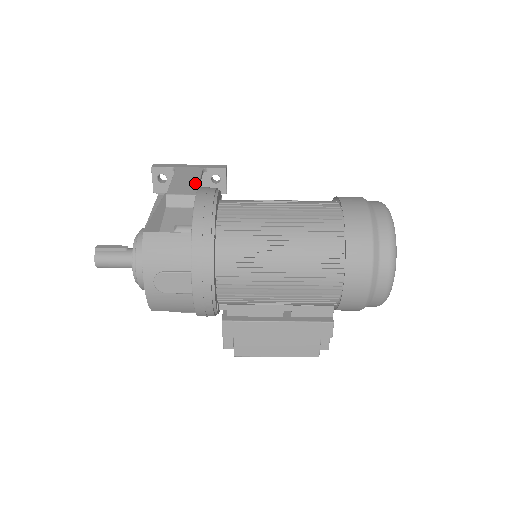
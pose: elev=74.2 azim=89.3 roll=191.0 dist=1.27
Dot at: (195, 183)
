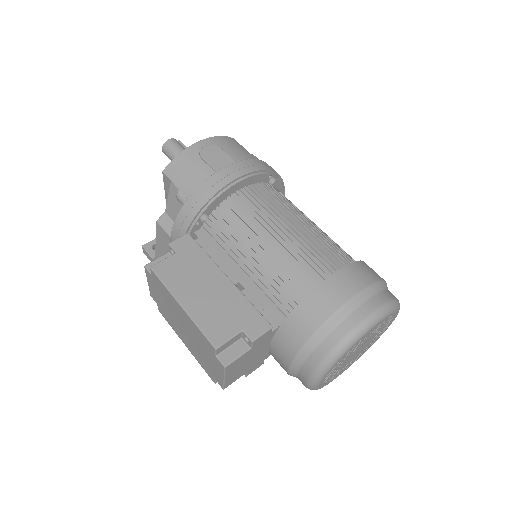
Dot at: occluded
